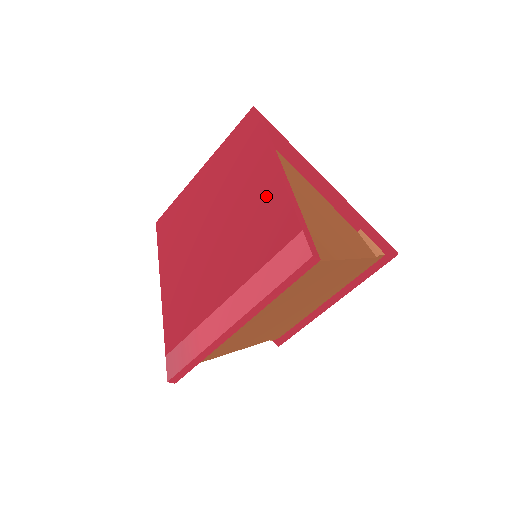
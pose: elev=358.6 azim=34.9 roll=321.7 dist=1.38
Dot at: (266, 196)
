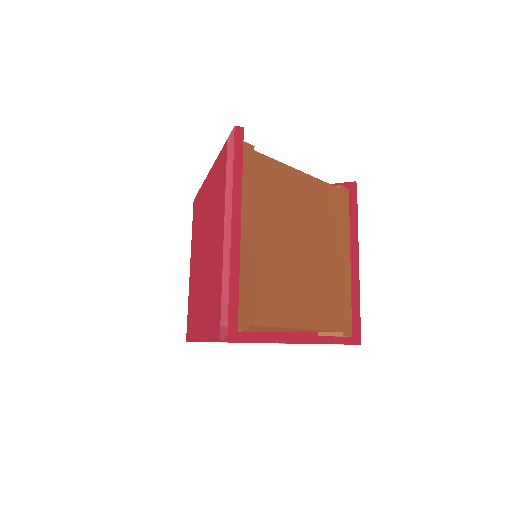
Dot at: (212, 182)
